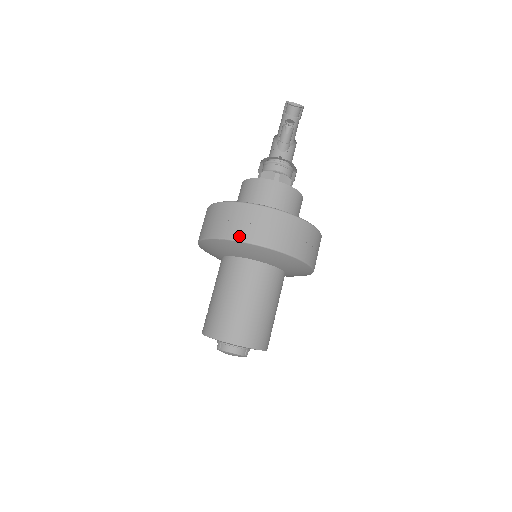
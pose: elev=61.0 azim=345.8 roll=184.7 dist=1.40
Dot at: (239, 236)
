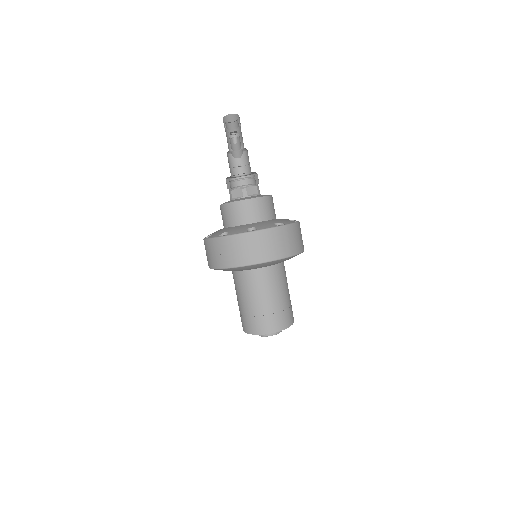
Dot at: (238, 263)
